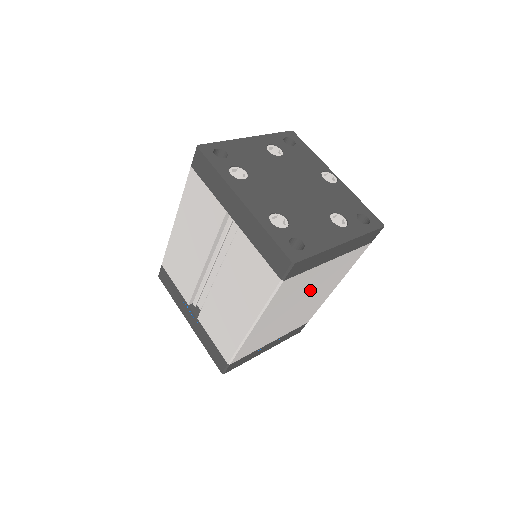
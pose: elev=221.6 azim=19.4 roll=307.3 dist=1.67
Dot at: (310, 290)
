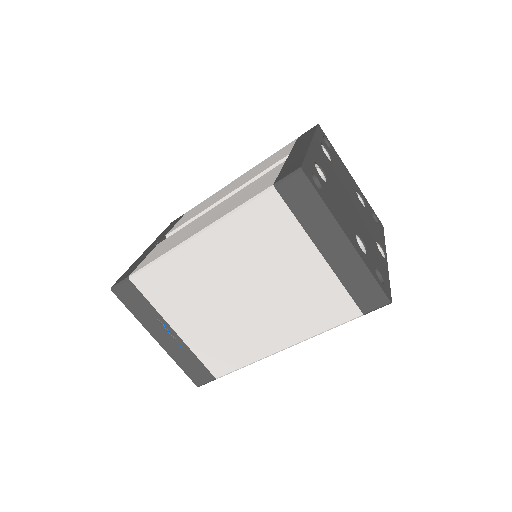
Dot at: (269, 284)
